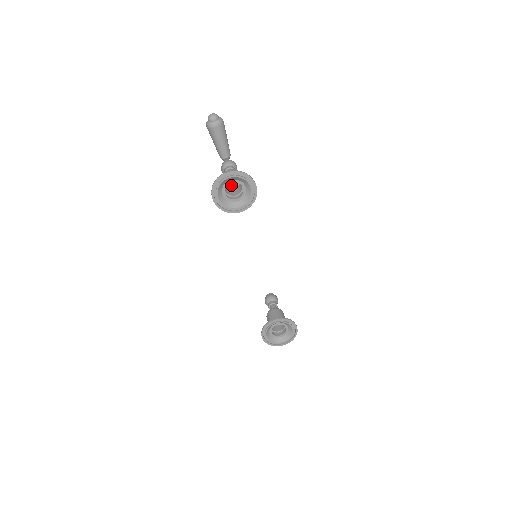
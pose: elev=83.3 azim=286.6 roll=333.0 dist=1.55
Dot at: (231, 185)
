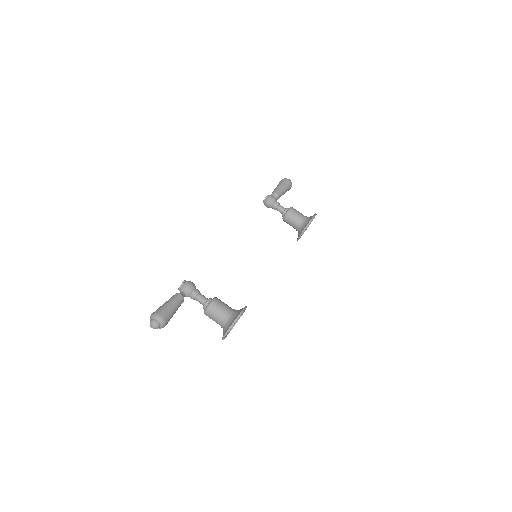
Dot at: occluded
